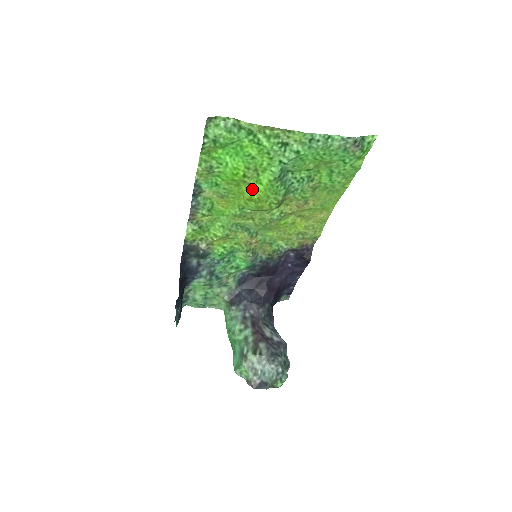
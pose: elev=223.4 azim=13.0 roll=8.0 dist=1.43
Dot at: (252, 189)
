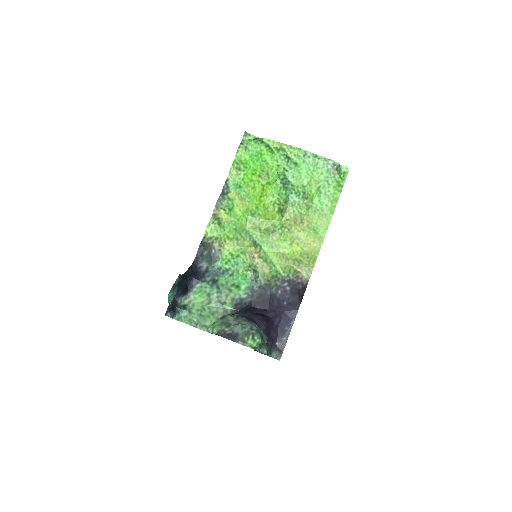
Dot at: (263, 189)
